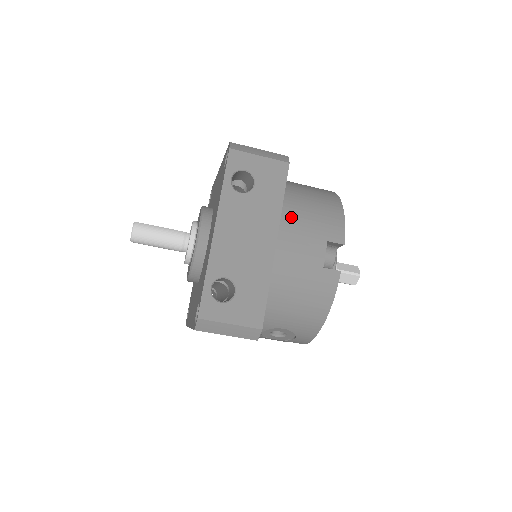
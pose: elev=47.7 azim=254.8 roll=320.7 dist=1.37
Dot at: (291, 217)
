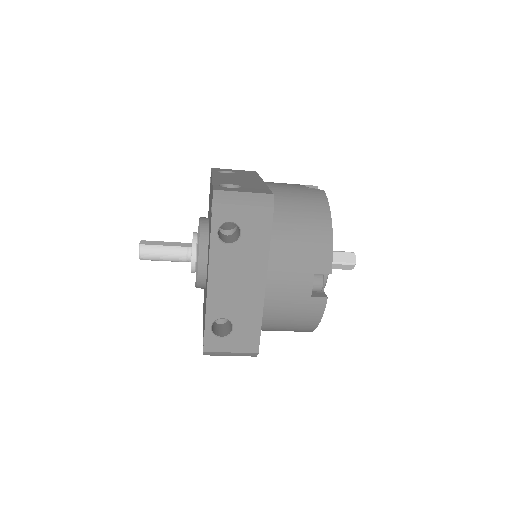
Dot at: (279, 255)
